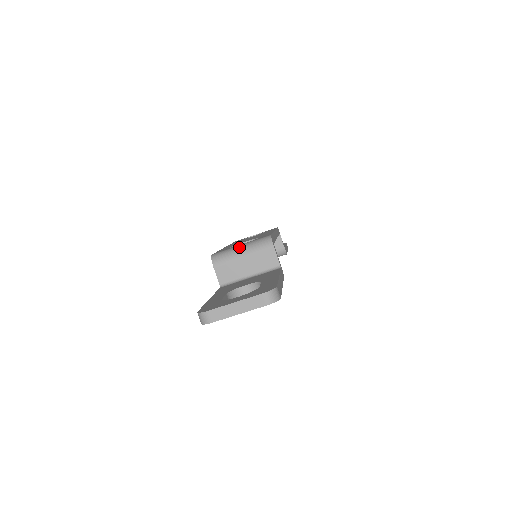
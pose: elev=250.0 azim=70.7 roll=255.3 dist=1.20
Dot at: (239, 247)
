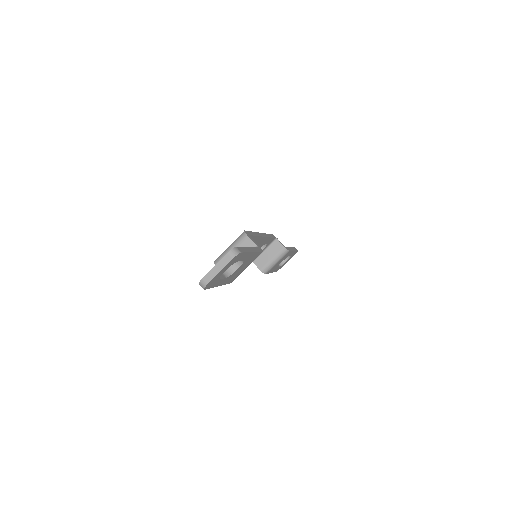
Dot at: (228, 247)
